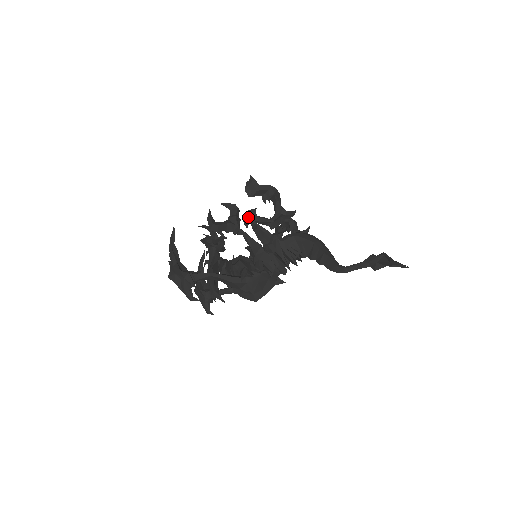
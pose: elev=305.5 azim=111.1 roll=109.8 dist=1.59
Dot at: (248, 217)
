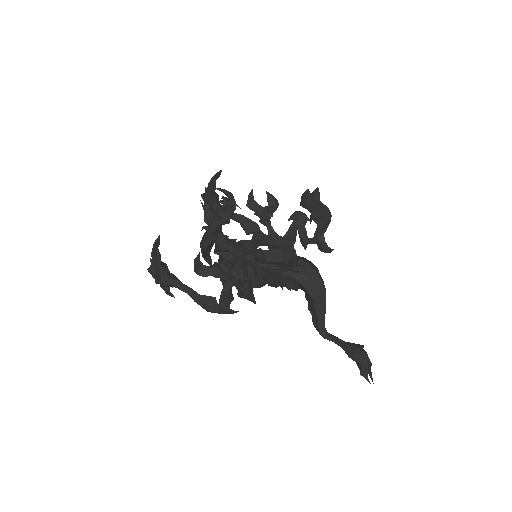
Dot at: (247, 261)
